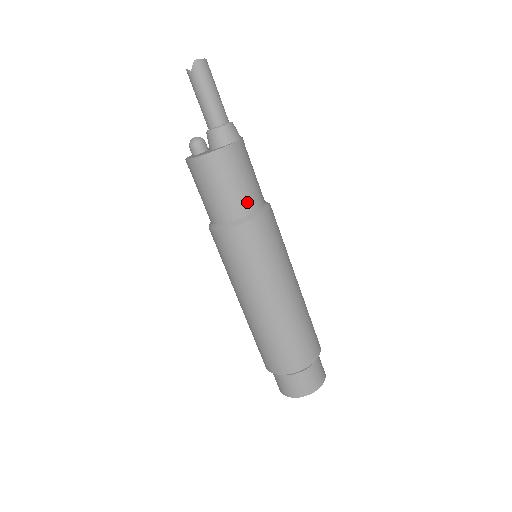
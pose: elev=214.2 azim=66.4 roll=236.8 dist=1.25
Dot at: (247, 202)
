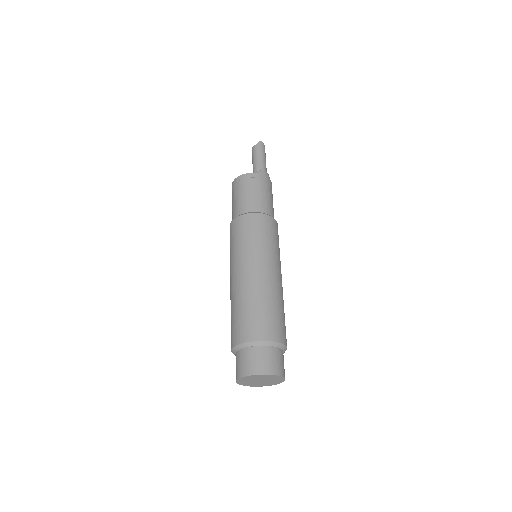
Dot at: (267, 207)
